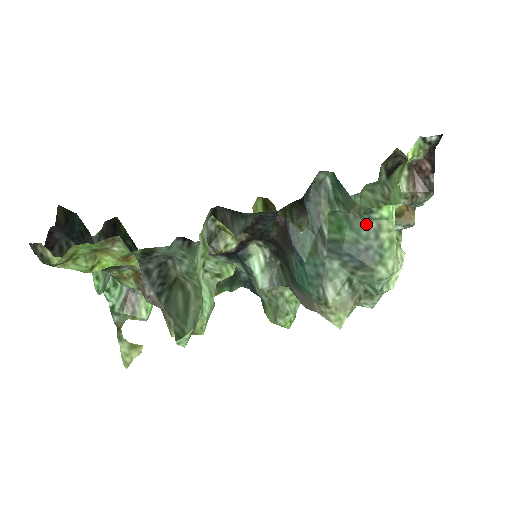
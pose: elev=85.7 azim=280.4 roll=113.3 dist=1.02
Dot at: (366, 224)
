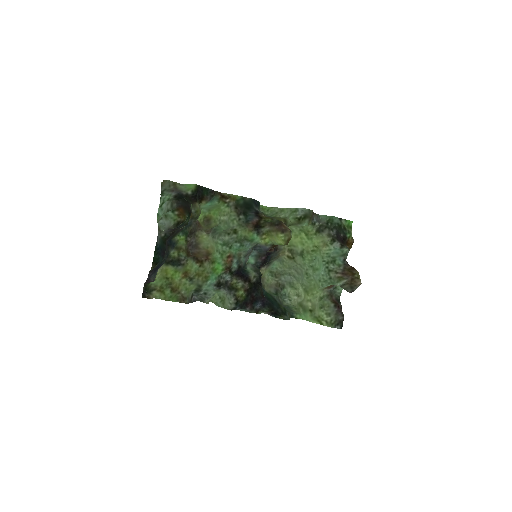
Dot at: (290, 312)
